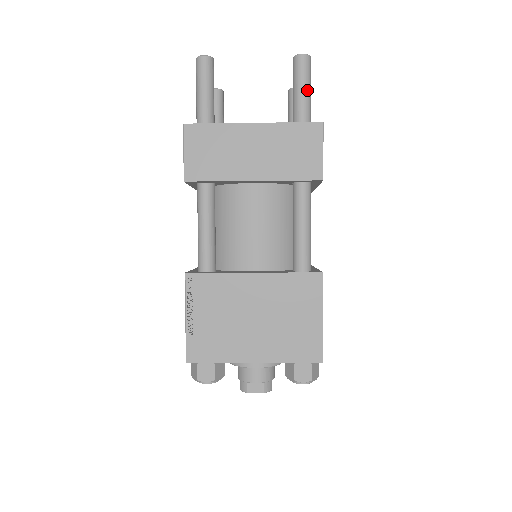
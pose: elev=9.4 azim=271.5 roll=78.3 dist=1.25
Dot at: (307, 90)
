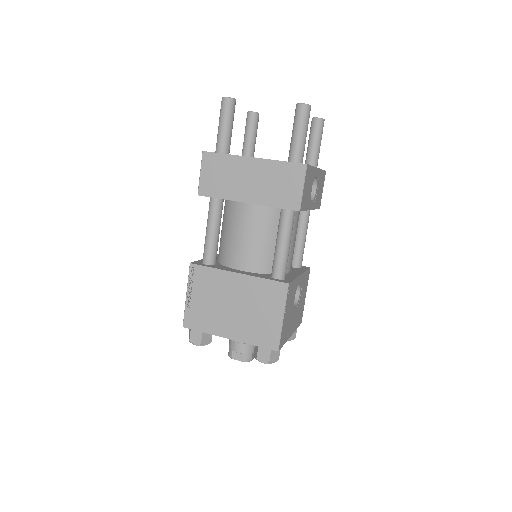
Dot at: (302, 134)
